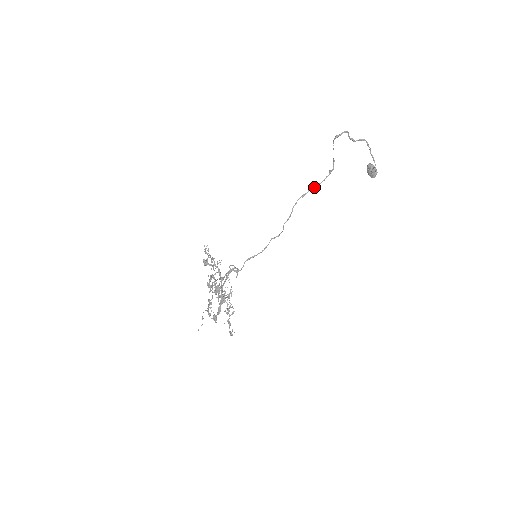
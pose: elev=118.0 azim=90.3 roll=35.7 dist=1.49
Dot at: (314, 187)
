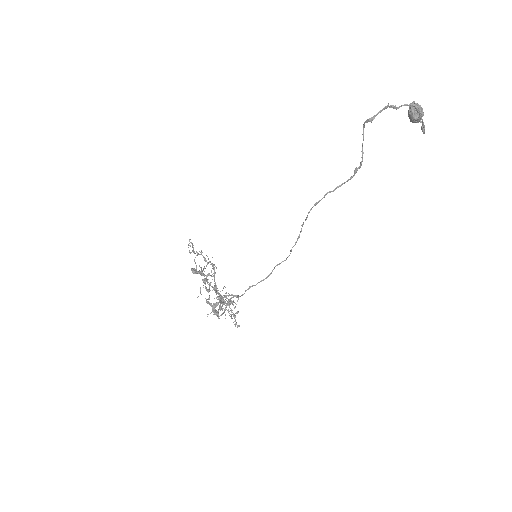
Dot at: (332, 191)
